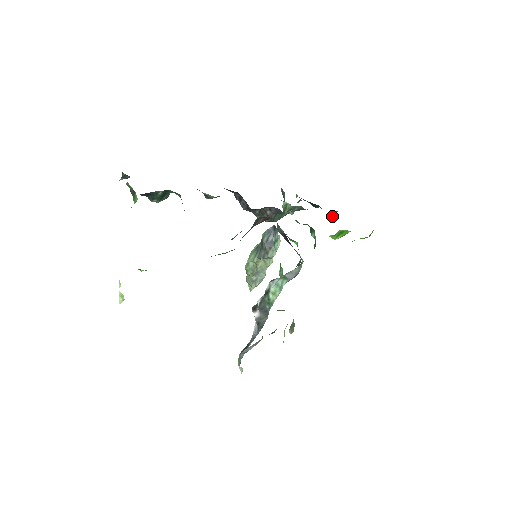
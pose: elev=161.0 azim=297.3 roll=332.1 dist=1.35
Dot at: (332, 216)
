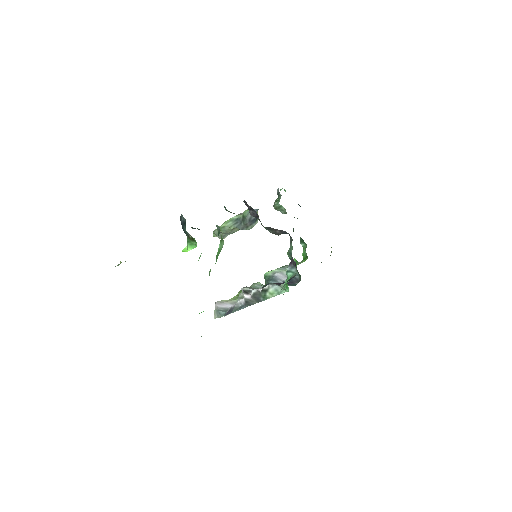
Dot at: occluded
